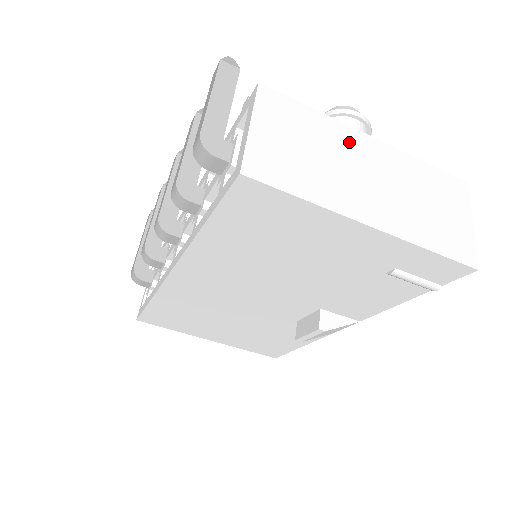
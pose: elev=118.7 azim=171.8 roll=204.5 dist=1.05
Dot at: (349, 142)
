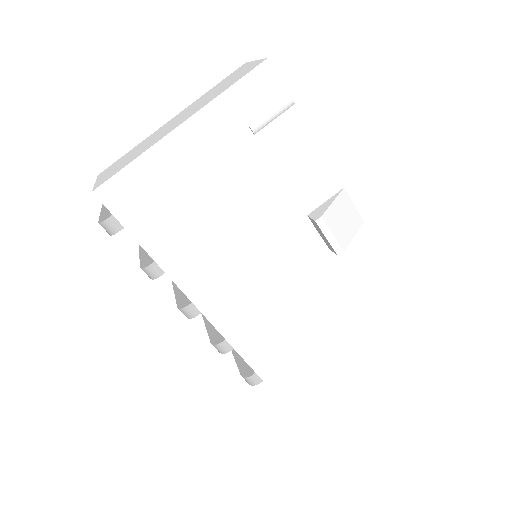
Dot at: (157, 132)
